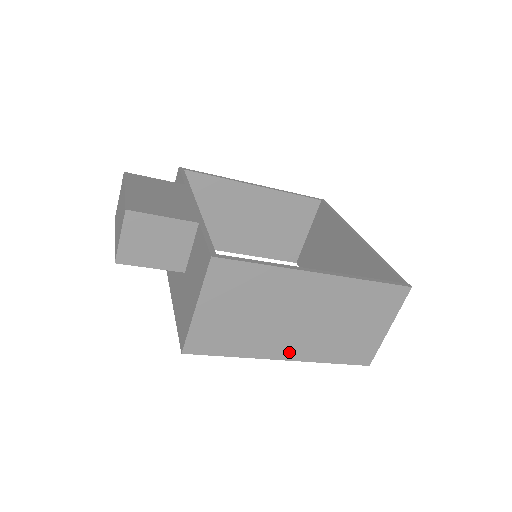
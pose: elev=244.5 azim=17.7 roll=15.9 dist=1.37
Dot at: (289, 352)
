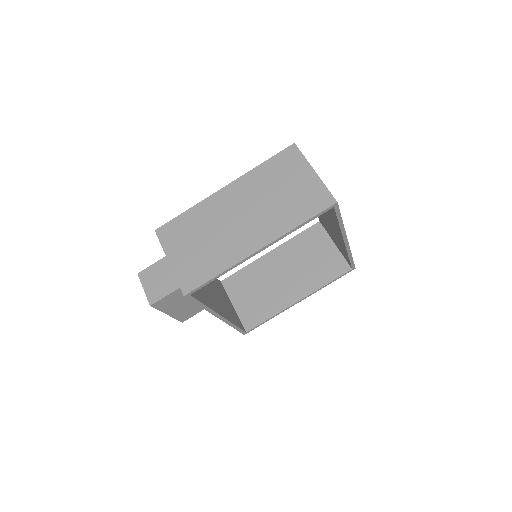
Dot at: (257, 242)
